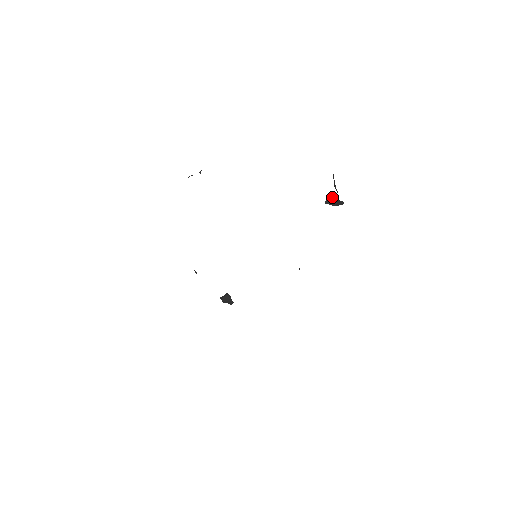
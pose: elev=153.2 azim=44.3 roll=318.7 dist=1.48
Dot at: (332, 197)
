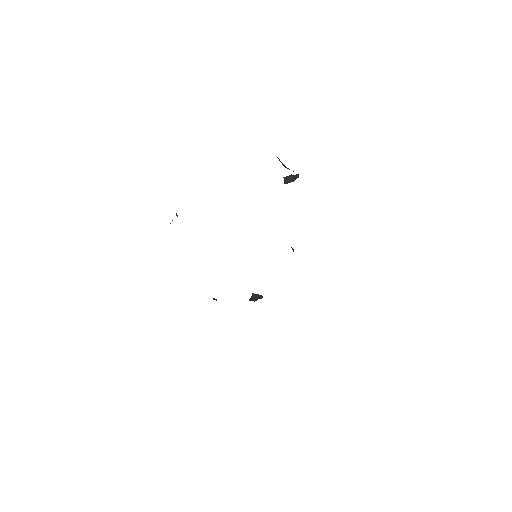
Dot at: (287, 176)
